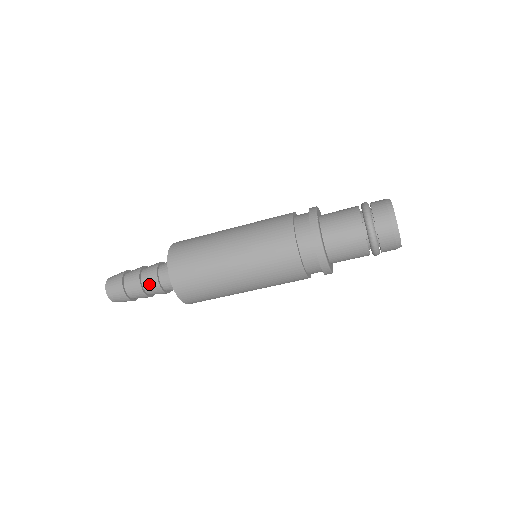
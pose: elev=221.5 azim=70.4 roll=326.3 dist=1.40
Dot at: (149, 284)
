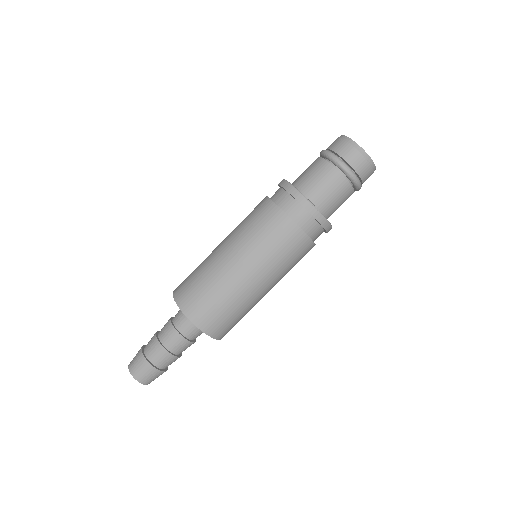
Dot at: (163, 330)
